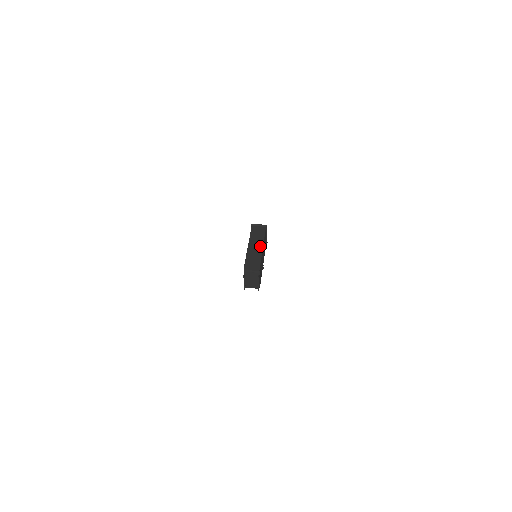
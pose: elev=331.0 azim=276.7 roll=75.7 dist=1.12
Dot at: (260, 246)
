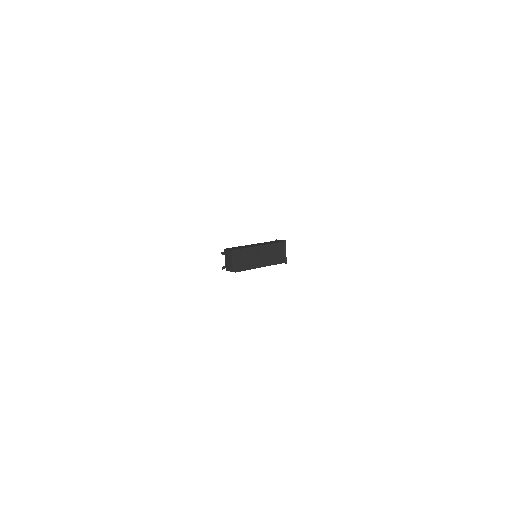
Dot at: (259, 245)
